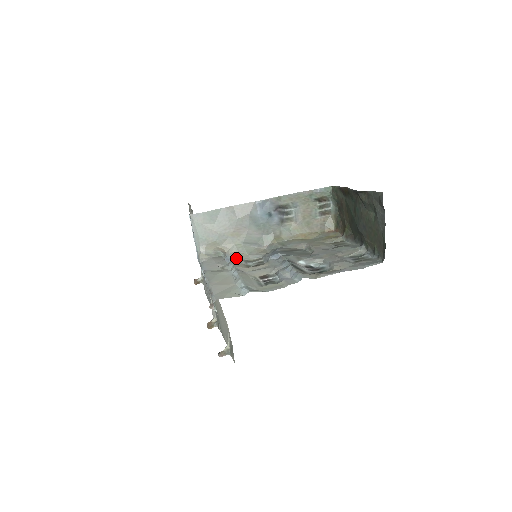
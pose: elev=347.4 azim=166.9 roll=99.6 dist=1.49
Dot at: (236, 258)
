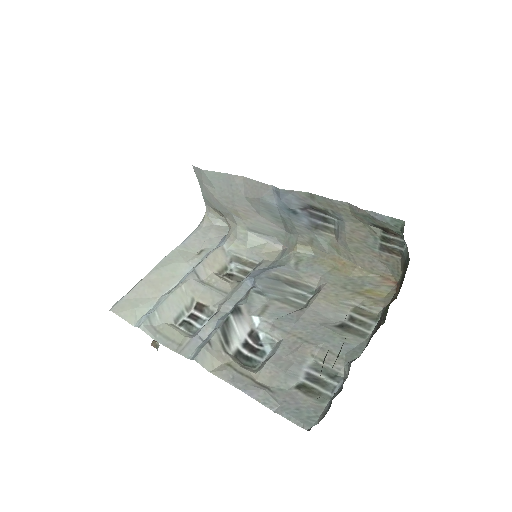
Dot at: (227, 246)
